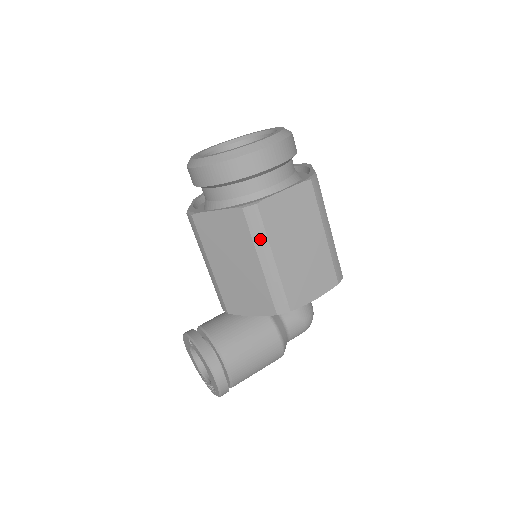
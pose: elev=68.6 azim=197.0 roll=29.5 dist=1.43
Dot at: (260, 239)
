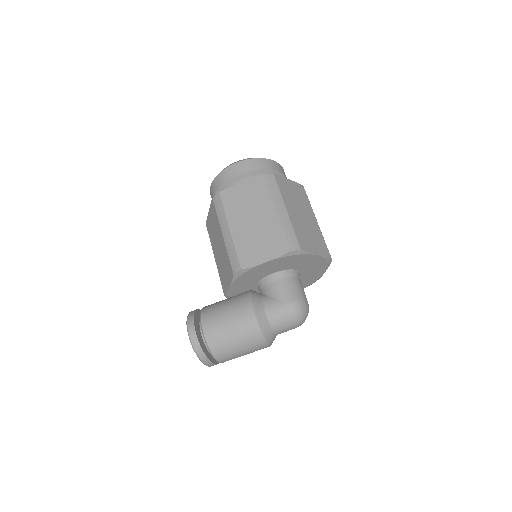
Dot at: (221, 216)
